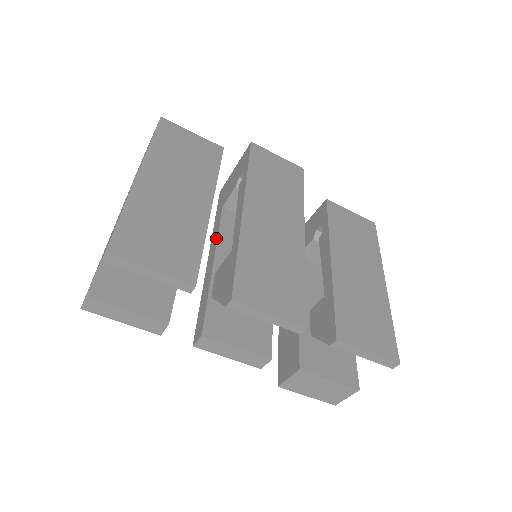
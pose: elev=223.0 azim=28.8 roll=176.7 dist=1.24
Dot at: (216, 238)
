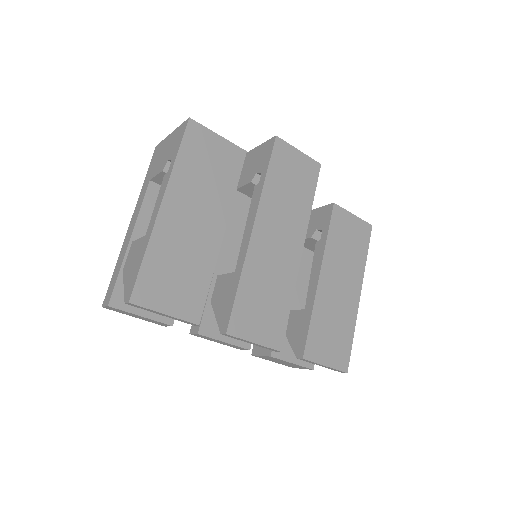
Dot at: occluded
